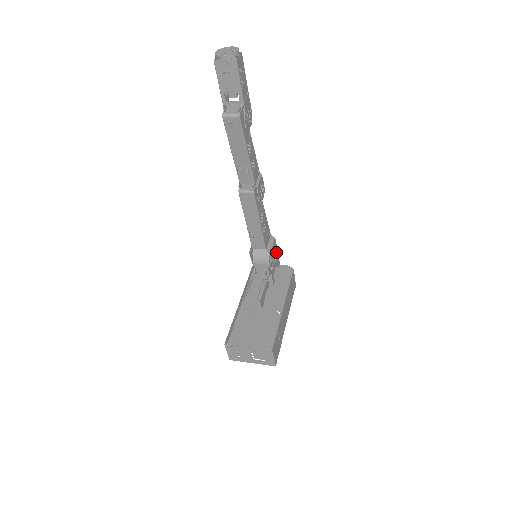
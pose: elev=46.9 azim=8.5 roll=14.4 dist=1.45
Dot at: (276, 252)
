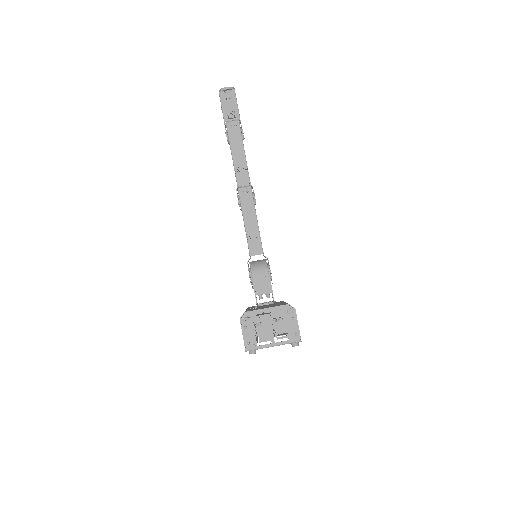
Dot at: occluded
